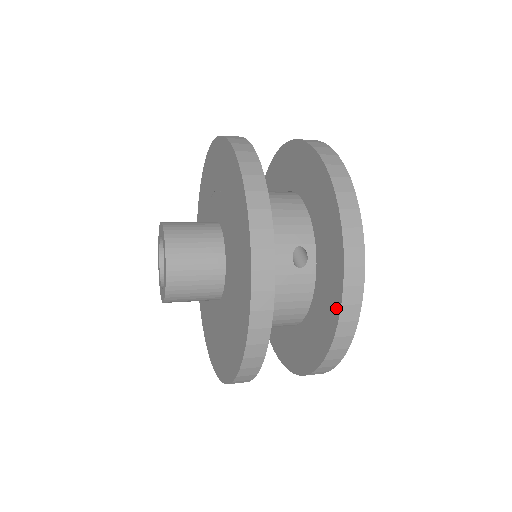
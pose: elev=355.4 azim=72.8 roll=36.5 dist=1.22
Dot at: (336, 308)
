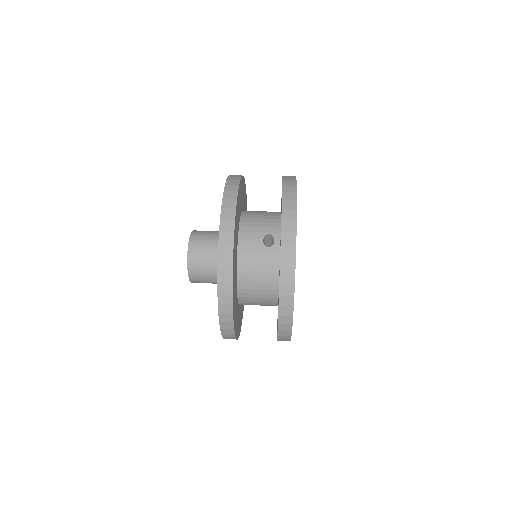
Dot at: (280, 262)
